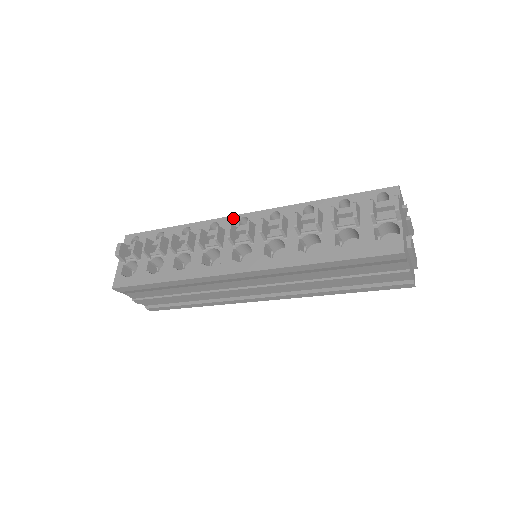
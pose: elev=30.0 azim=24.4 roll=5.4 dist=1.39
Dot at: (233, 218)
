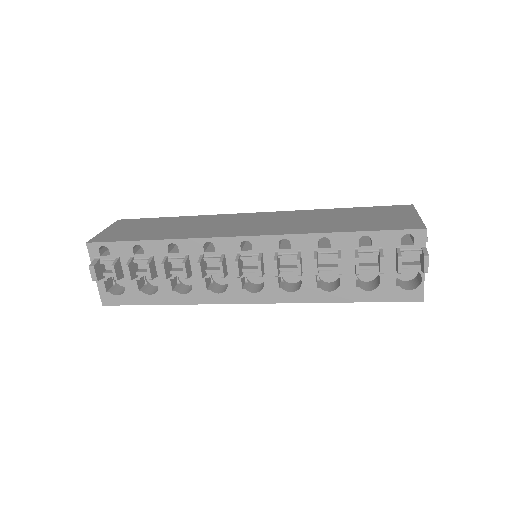
Dot at: (231, 240)
